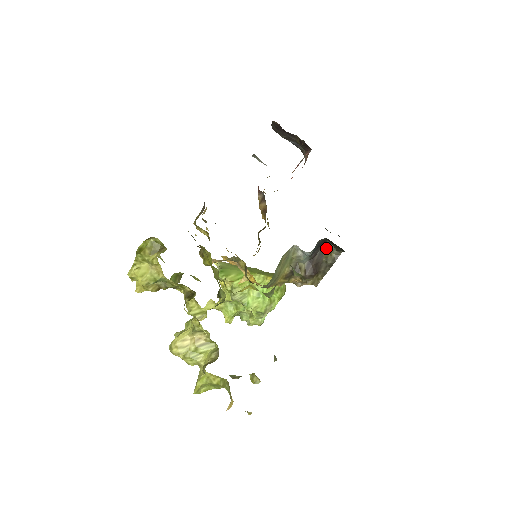
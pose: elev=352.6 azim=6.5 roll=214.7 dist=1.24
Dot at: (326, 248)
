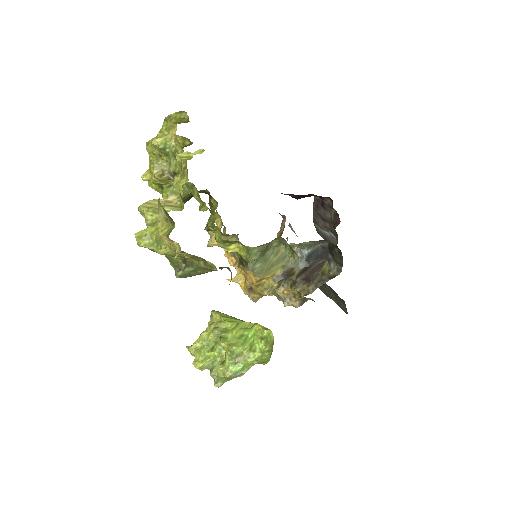
Dot at: (326, 264)
